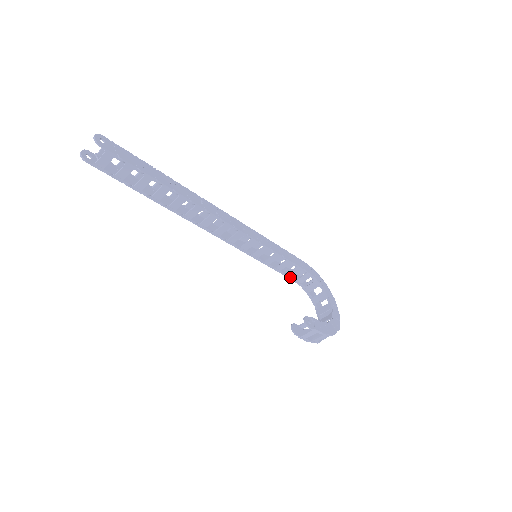
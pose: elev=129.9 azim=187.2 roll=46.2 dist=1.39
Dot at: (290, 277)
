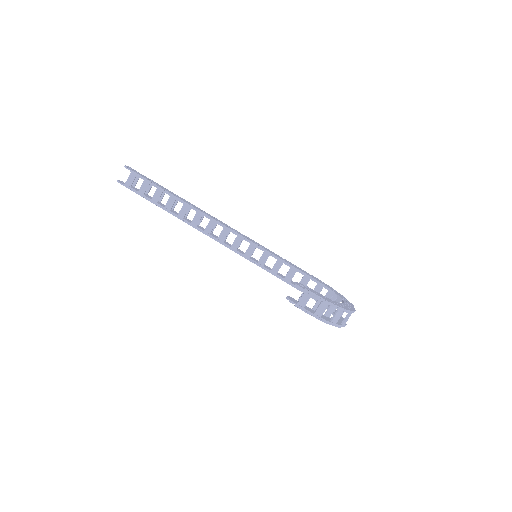
Dot at: occluded
